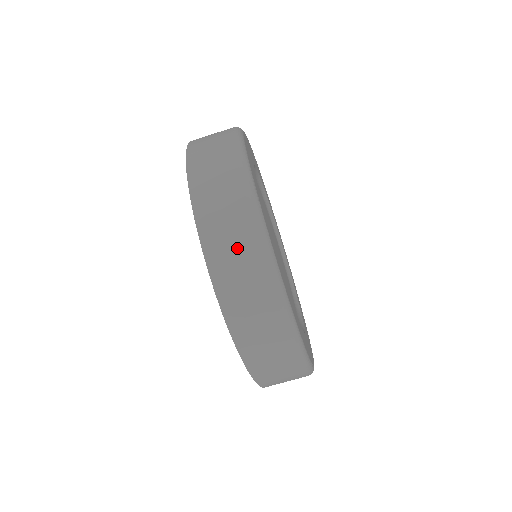
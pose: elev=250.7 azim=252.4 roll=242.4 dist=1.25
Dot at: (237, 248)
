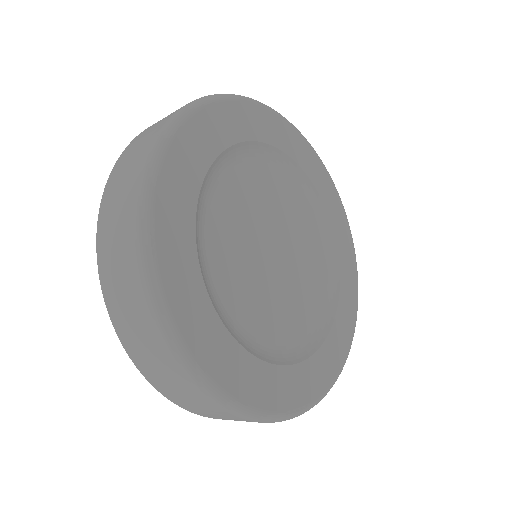
Dot at: occluded
